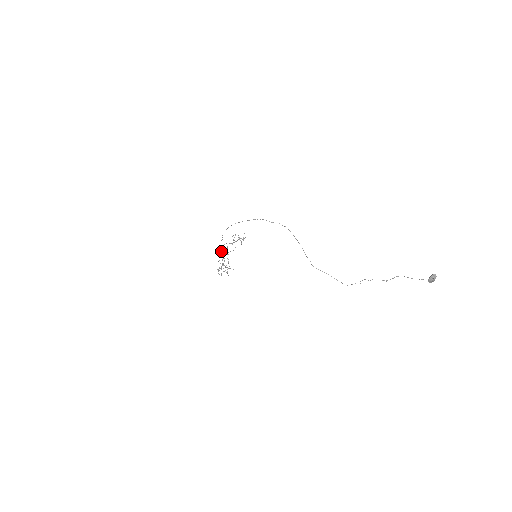
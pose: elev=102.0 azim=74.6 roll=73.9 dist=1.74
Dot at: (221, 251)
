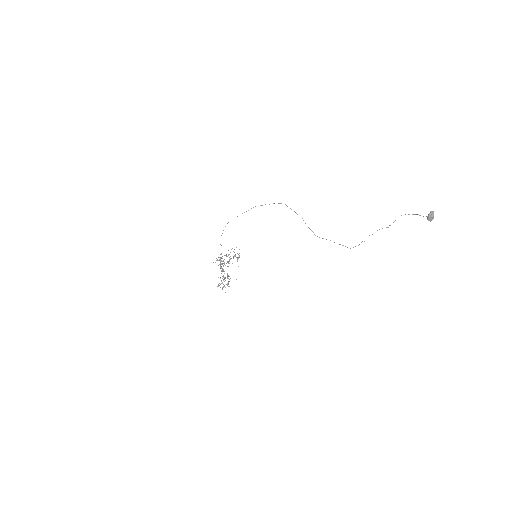
Dot at: (220, 263)
